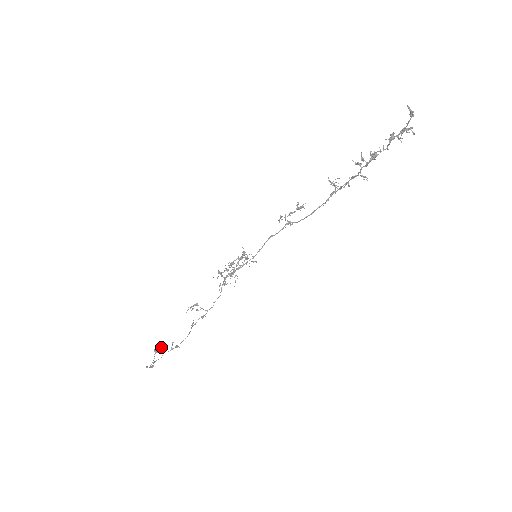
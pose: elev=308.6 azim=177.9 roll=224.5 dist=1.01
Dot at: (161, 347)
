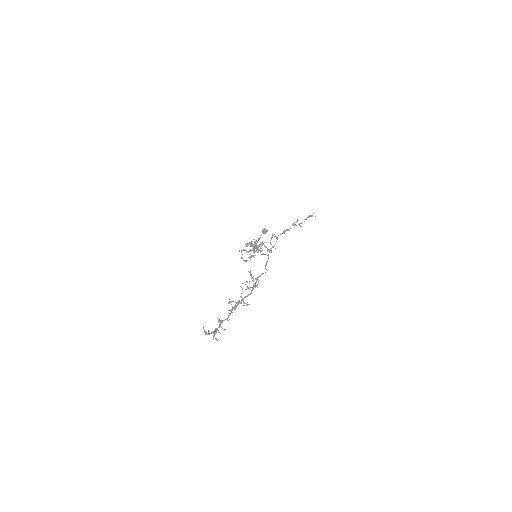
Dot at: (267, 230)
